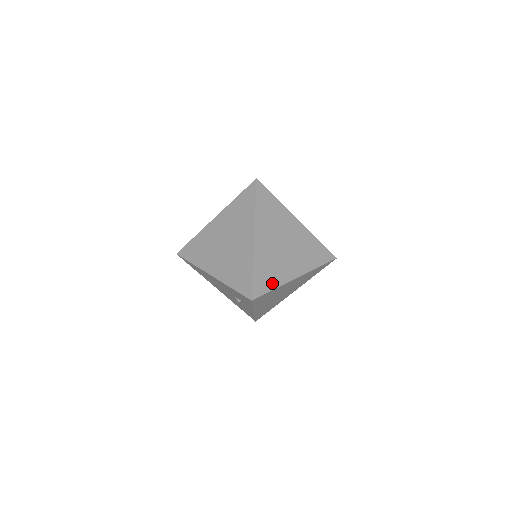
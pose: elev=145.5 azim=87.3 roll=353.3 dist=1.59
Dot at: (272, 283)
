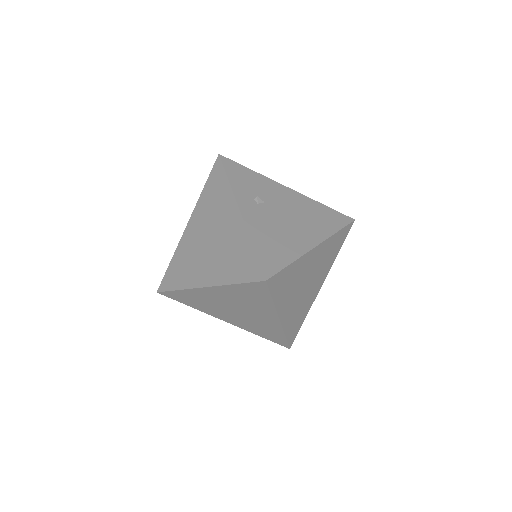
Dot at: (302, 319)
